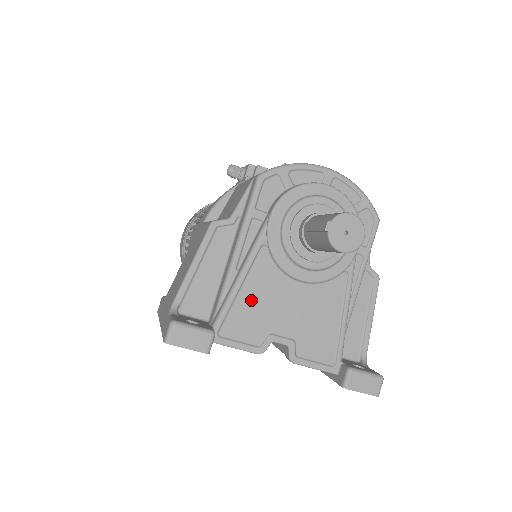
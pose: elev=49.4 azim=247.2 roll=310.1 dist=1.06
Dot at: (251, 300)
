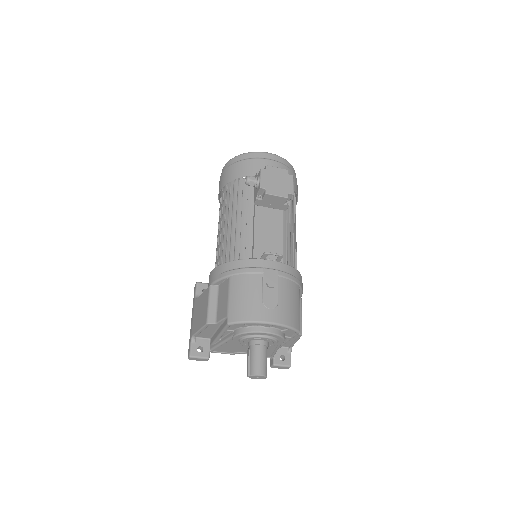
Dot at: (227, 347)
